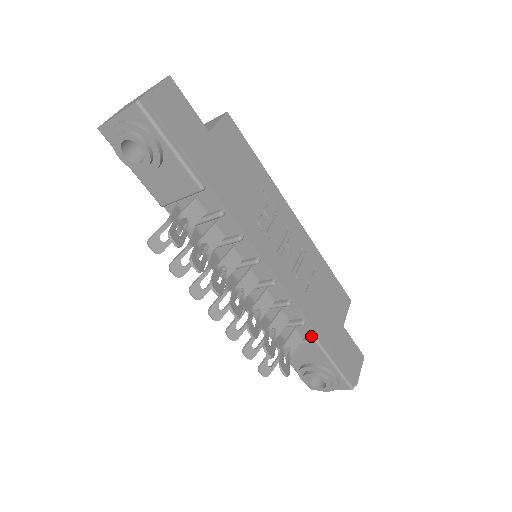
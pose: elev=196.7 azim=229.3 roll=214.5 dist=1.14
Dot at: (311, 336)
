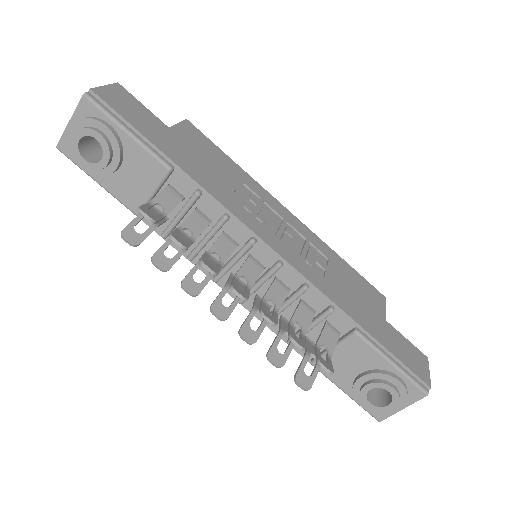
Dot at: (348, 330)
